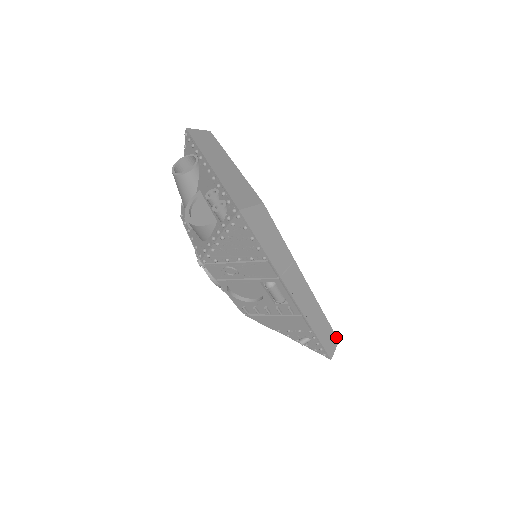
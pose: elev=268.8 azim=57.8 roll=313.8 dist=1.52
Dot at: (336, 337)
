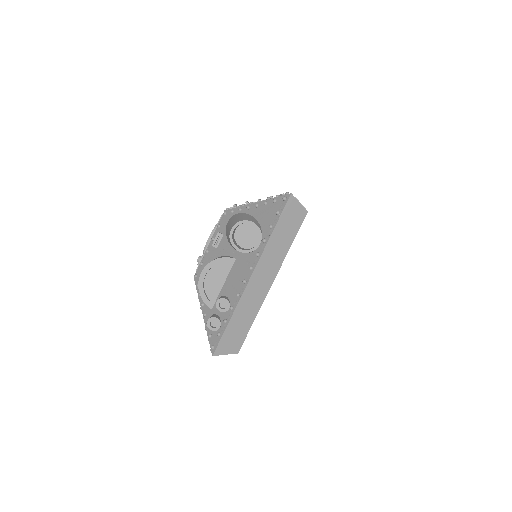
Dot at: occluded
